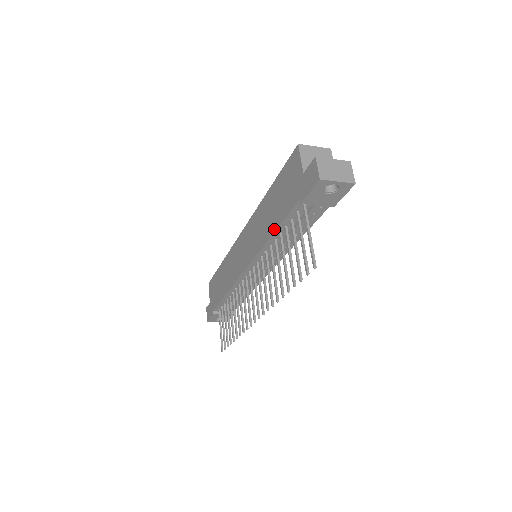
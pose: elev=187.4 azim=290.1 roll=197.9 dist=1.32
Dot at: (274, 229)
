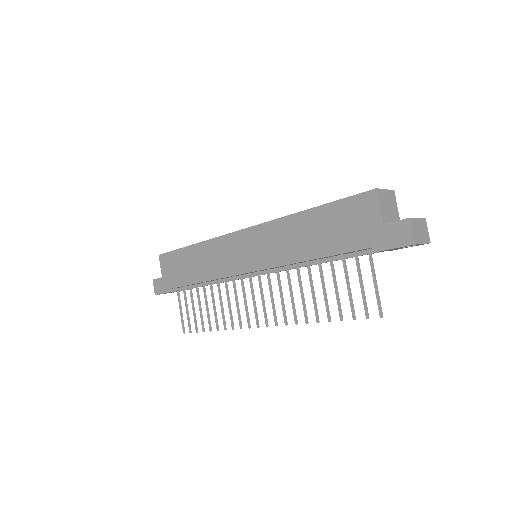
Dot at: (317, 256)
